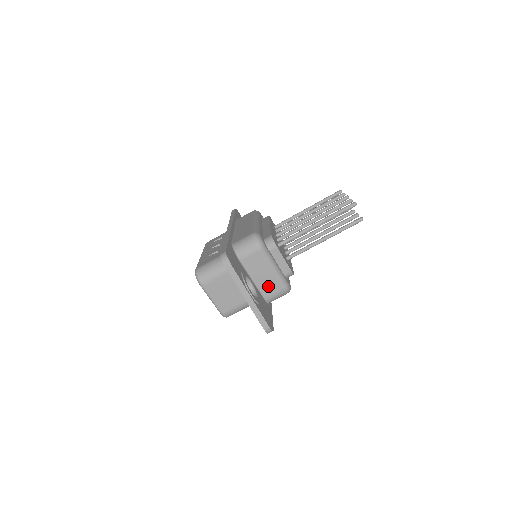
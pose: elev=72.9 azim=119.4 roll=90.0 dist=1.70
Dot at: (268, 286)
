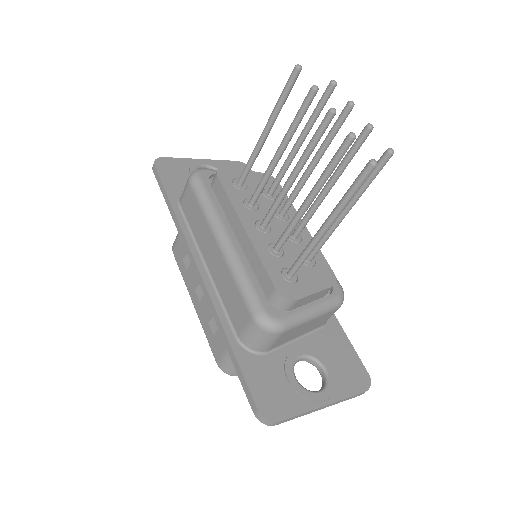
Dot at: (318, 323)
